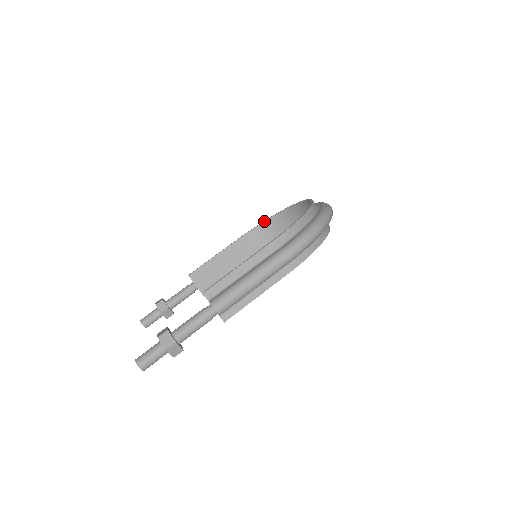
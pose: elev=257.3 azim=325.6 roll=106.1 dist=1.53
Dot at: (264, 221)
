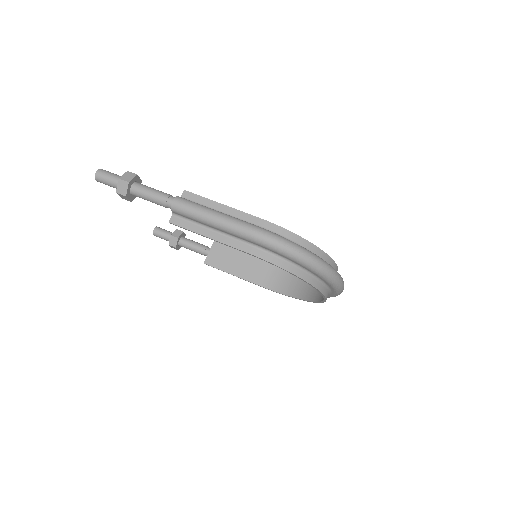
Dot at: occluded
